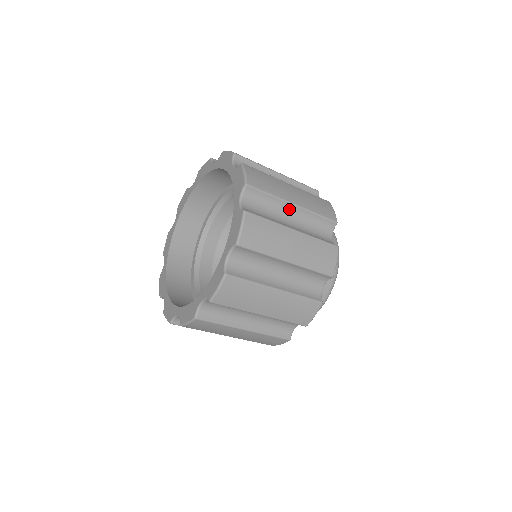
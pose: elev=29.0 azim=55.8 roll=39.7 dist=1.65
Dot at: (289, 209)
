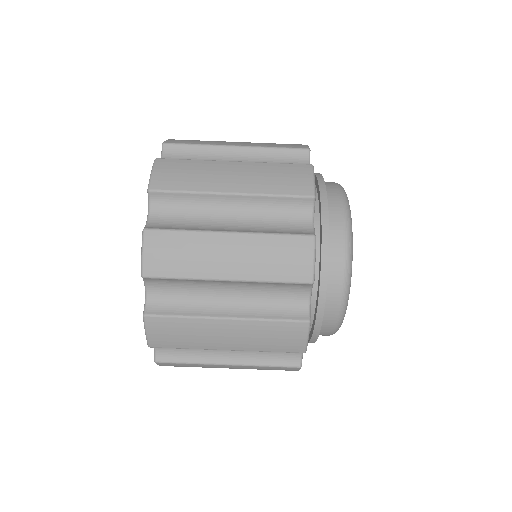
Dot at: occluded
